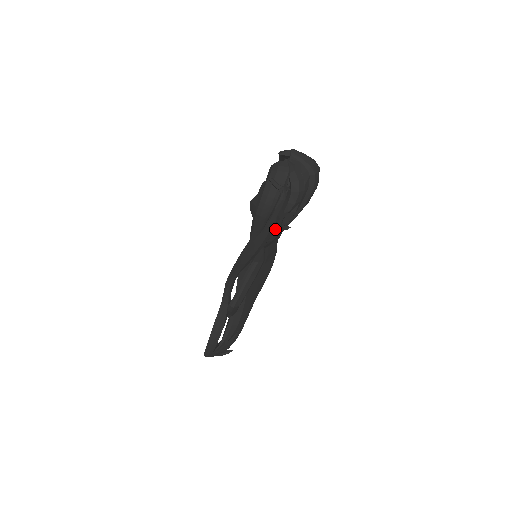
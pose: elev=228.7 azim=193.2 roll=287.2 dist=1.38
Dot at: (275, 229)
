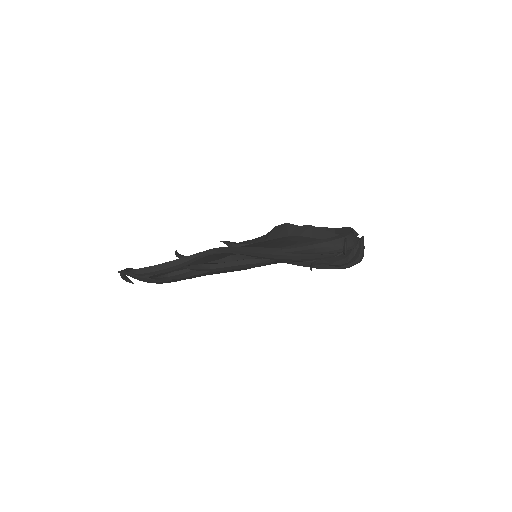
Dot at: (303, 261)
